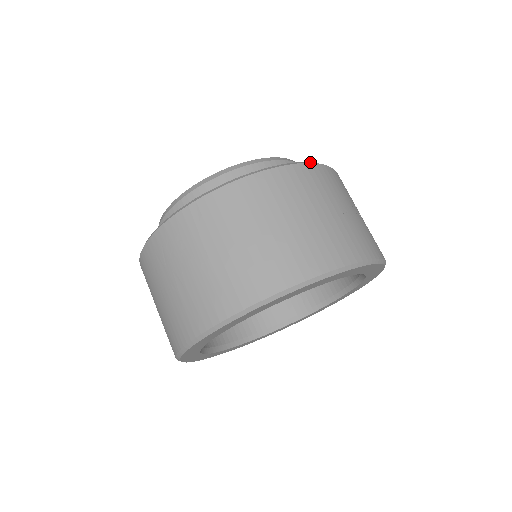
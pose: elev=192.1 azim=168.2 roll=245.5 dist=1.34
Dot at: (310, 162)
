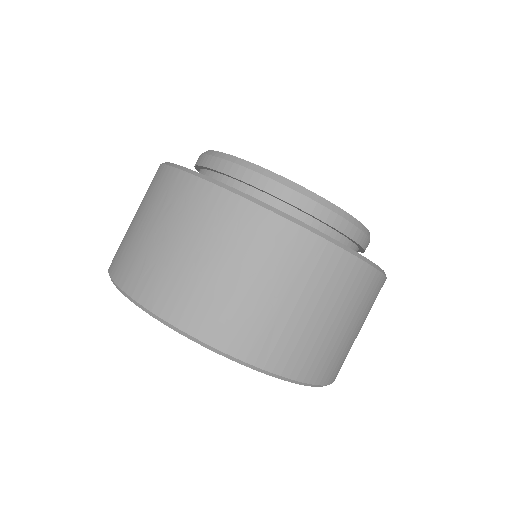
Dot at: occluded
